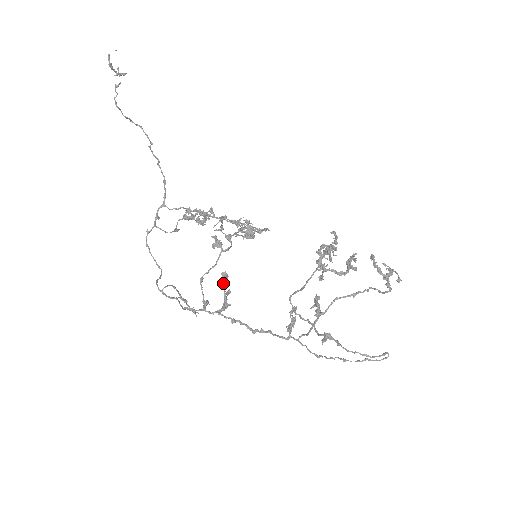
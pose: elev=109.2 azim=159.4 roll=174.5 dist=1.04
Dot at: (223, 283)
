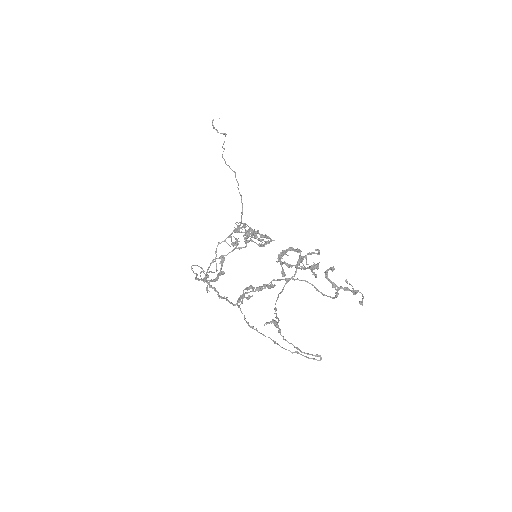
Dot at: (220, 263)
